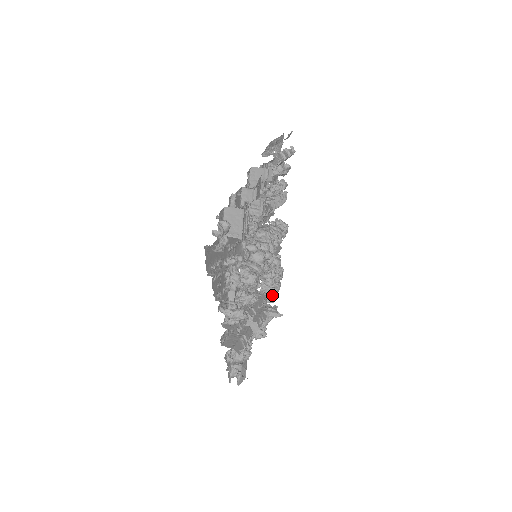
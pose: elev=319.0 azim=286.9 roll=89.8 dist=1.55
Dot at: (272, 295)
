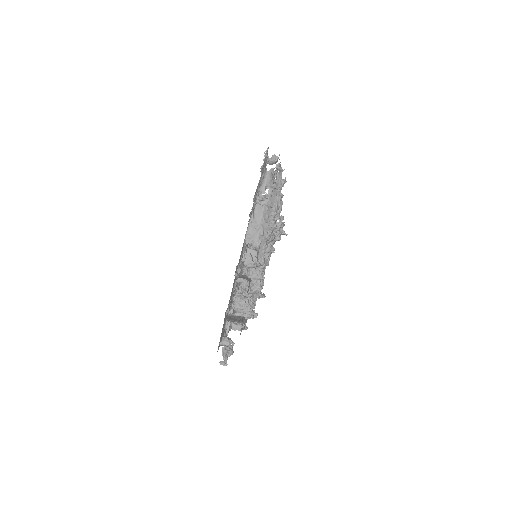
Dot at: occluded
